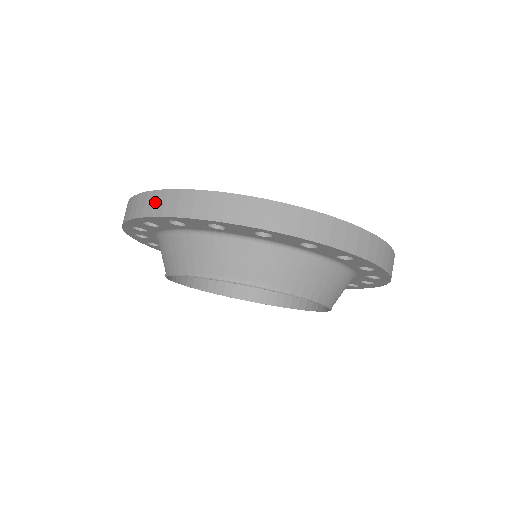
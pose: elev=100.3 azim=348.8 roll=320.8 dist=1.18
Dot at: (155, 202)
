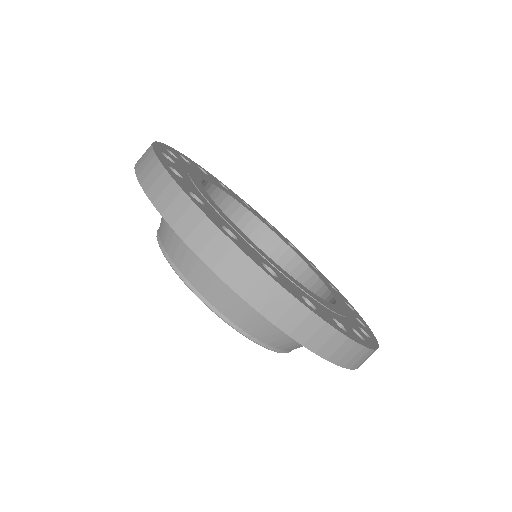
Dot at: (197, 229)
